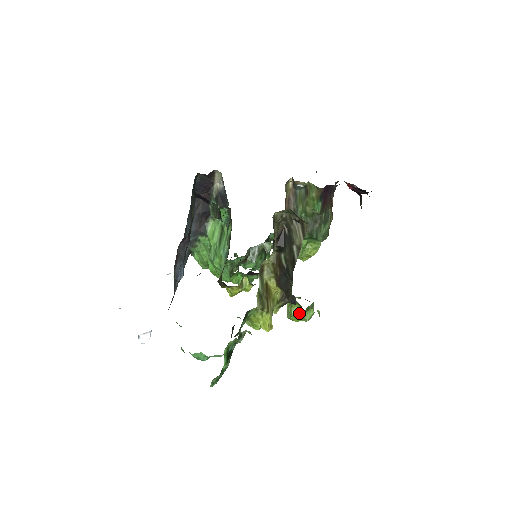
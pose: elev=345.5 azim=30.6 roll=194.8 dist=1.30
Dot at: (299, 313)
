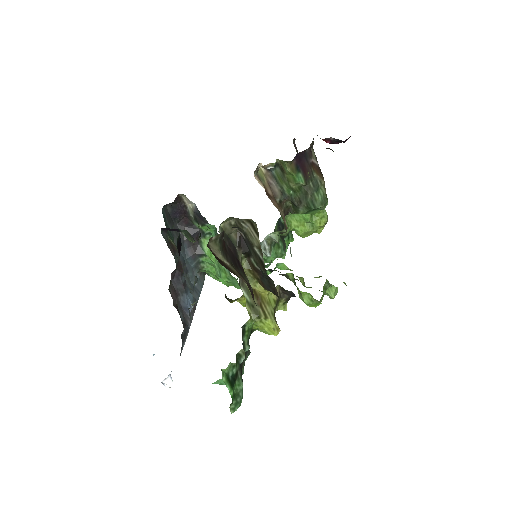
Dot at: (311, 299)
